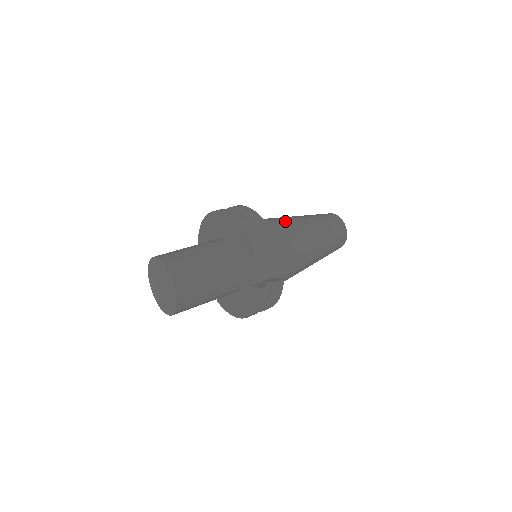
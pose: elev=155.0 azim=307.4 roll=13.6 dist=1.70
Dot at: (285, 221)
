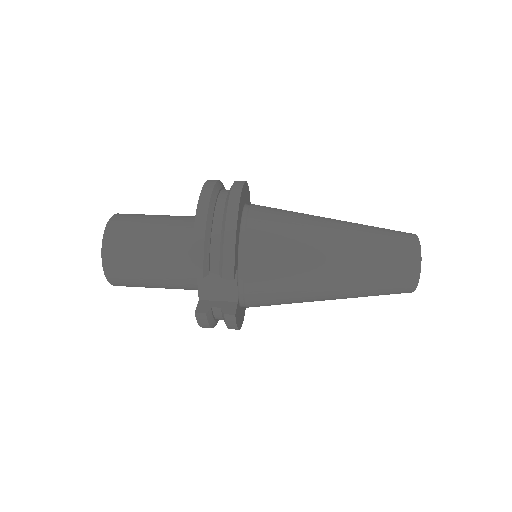
Dot at: (303, 230)
